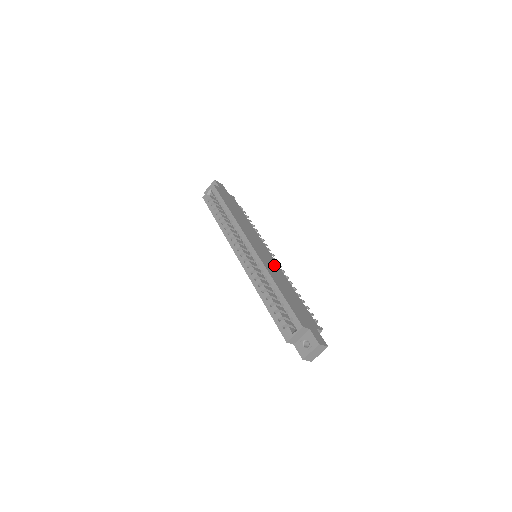
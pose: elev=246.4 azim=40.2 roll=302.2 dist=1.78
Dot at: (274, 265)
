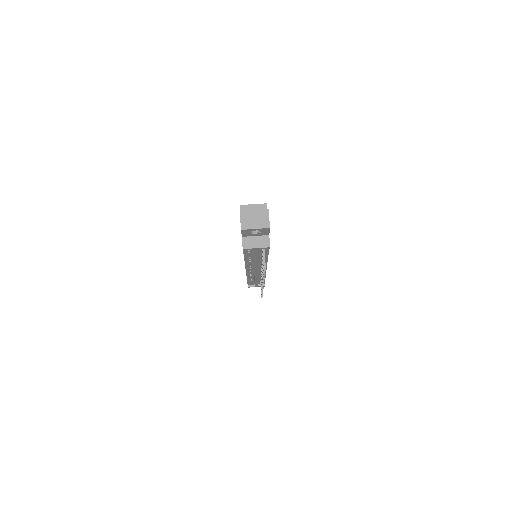
Dot at: occluded
